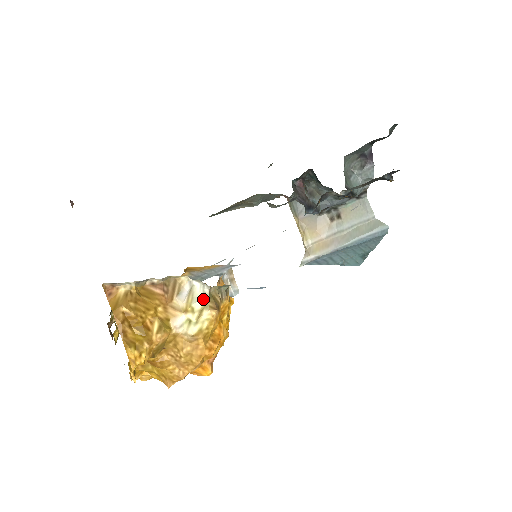
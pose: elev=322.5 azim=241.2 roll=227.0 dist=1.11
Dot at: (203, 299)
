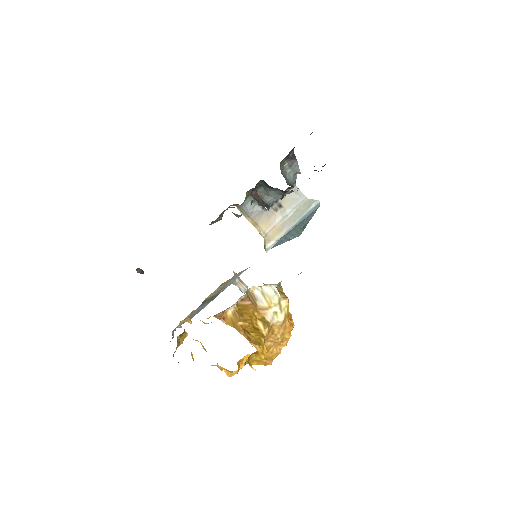
Dot at: (276, 295)
